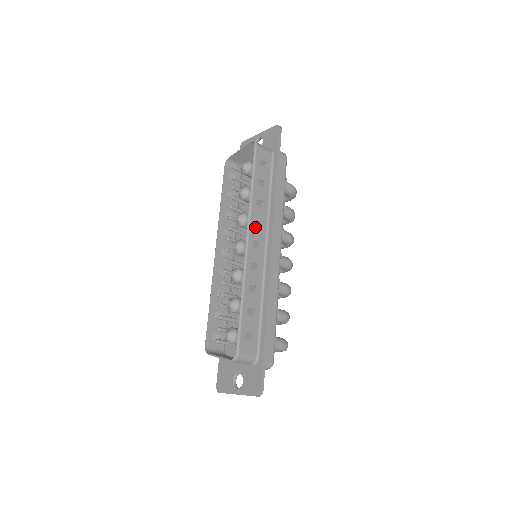
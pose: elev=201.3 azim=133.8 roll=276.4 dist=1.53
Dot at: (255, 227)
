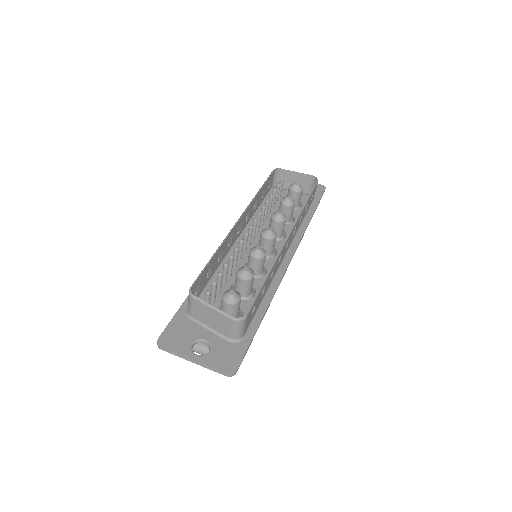
Dot at: (293, 232)
